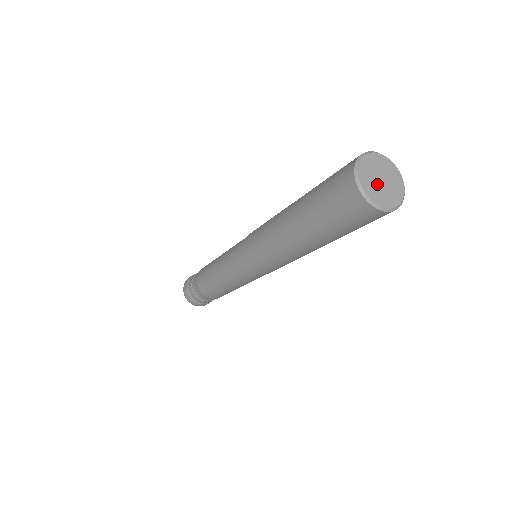
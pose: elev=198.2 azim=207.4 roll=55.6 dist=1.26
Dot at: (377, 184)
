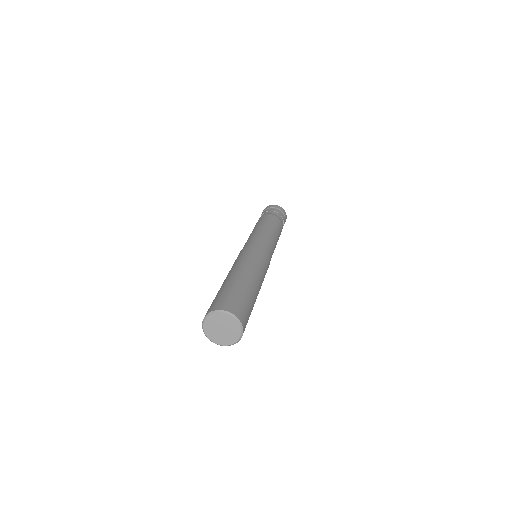
Dot at: (219, 333)
